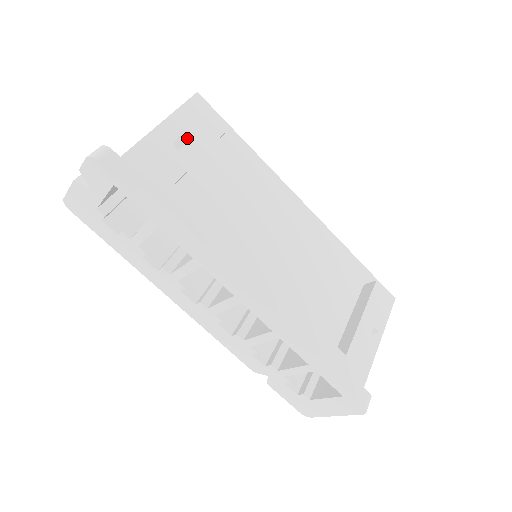
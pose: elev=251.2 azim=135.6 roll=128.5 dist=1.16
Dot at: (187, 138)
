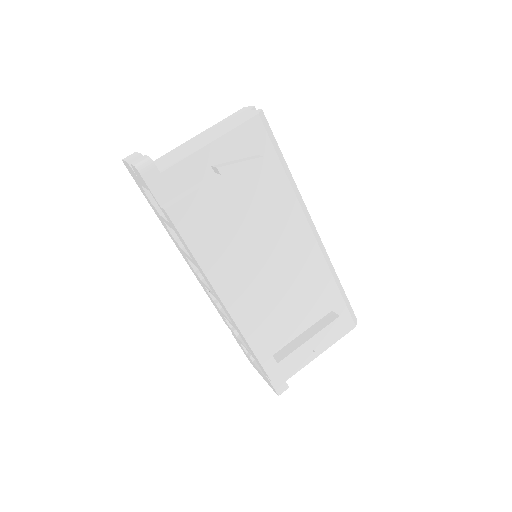
Dot at: (221, 171)
